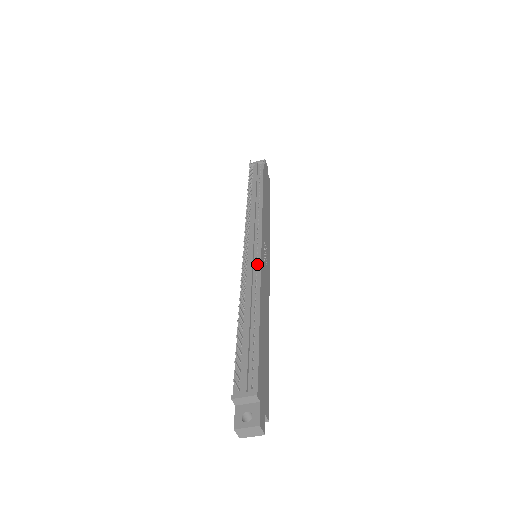
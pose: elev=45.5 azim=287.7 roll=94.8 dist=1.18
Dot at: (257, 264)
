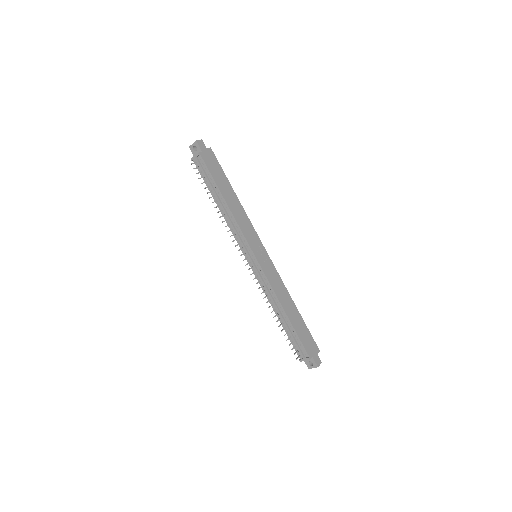
Dot at: (263, 275)
